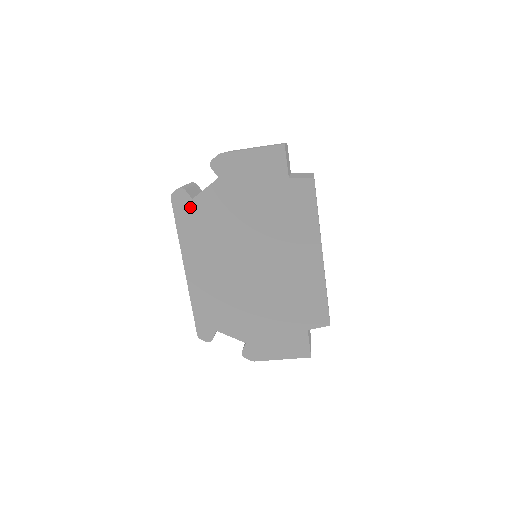
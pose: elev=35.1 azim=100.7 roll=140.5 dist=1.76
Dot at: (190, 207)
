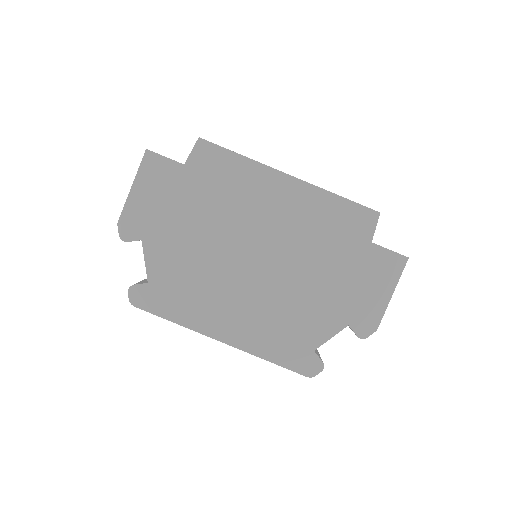
Dot at: (155, 291)
